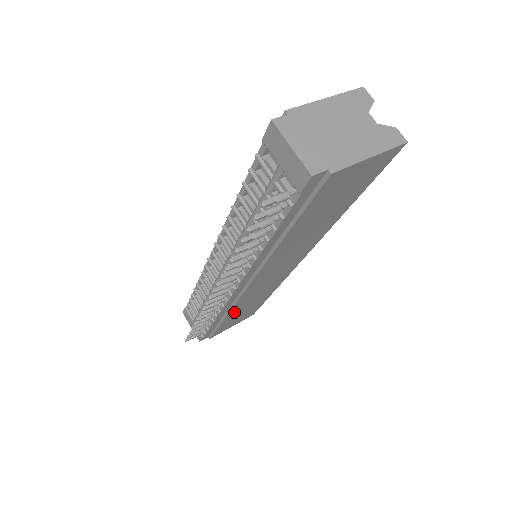
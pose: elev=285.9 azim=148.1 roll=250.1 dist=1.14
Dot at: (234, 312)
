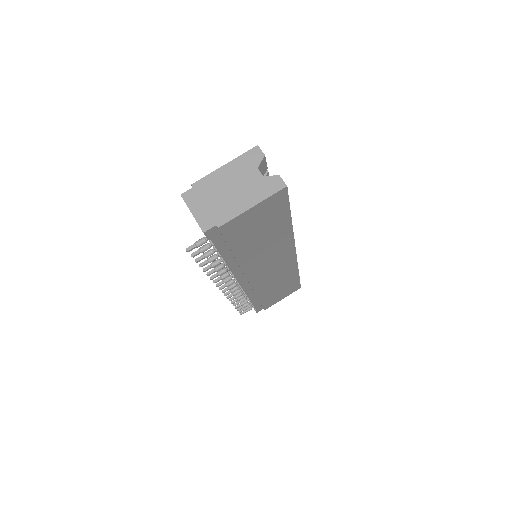
Dot at: (264, 293)
